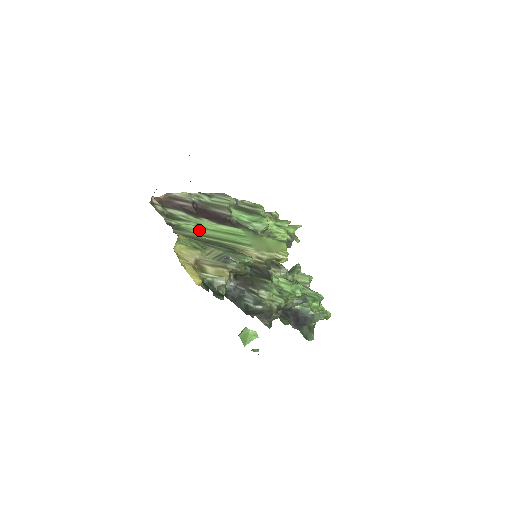
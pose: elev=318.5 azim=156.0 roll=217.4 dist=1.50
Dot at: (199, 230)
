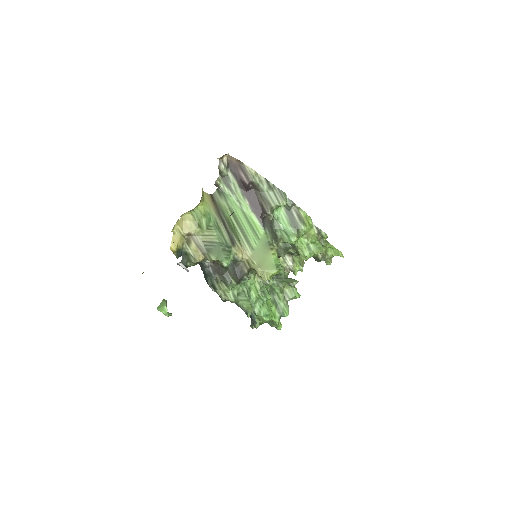
Dot at: (235, 205)
